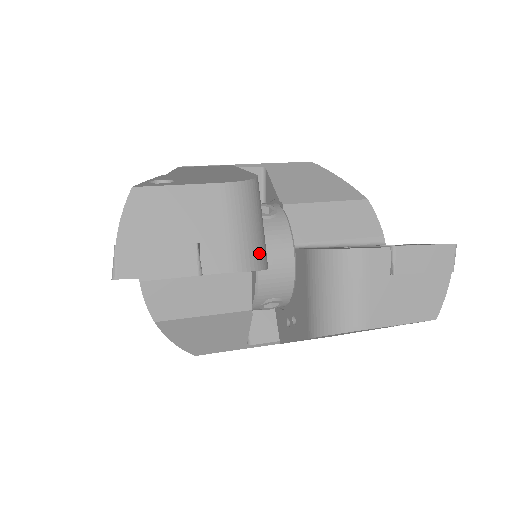
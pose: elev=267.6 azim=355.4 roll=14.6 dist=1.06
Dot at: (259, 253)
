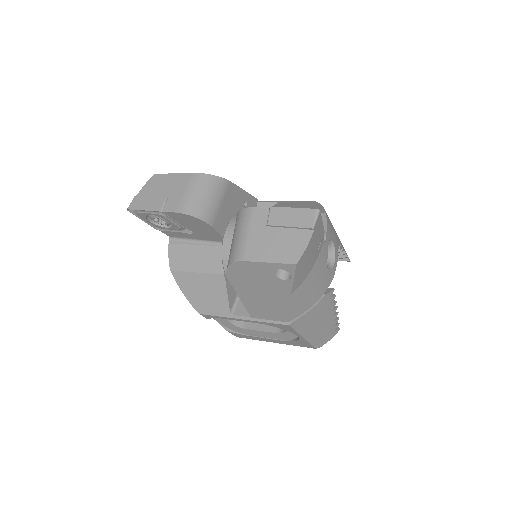
Dot at: (199, 209)
